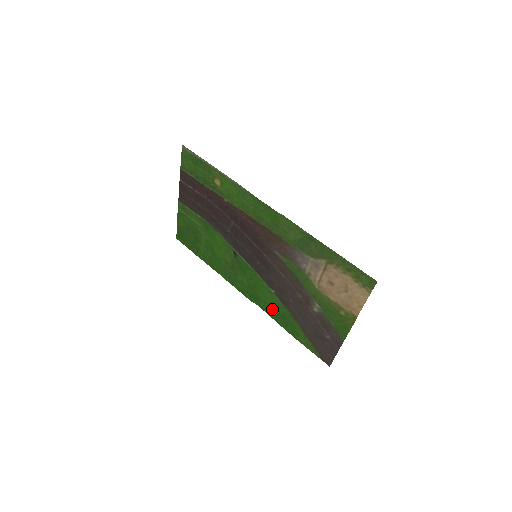
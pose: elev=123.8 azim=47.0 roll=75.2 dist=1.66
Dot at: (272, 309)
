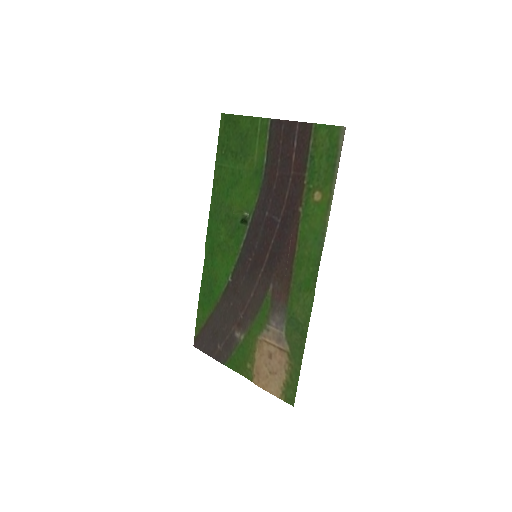
Dot at: (211, 276)
